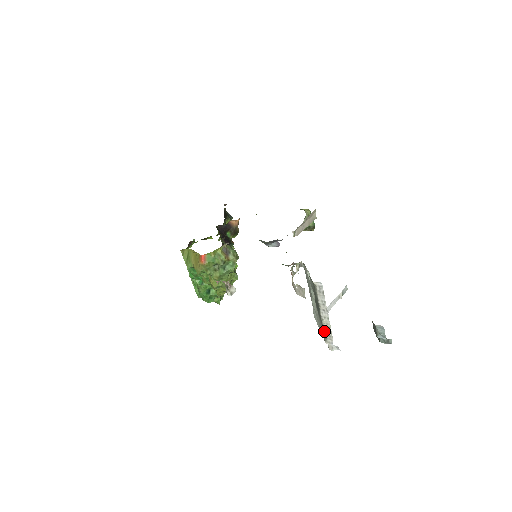
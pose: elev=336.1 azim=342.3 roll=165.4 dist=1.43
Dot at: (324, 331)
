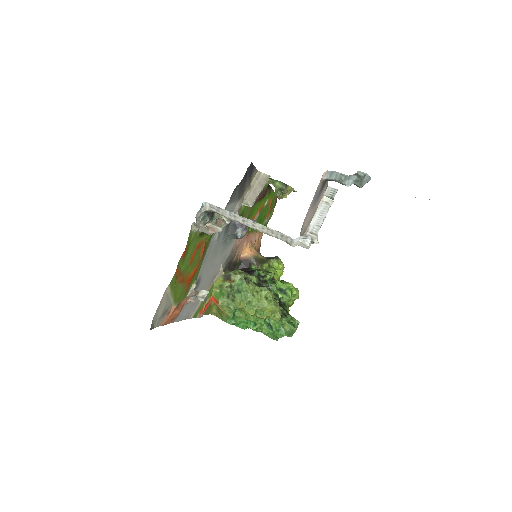
Dot at: occluded
